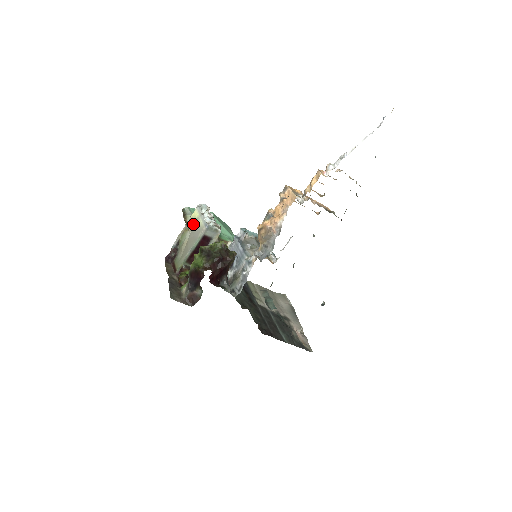
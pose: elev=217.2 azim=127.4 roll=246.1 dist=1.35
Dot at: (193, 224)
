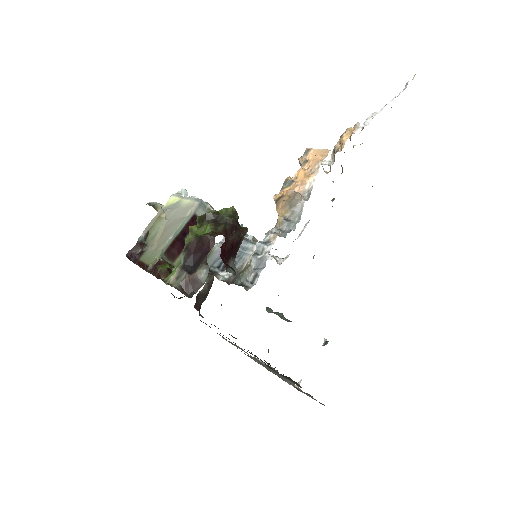
Dot at: (171, 209)
